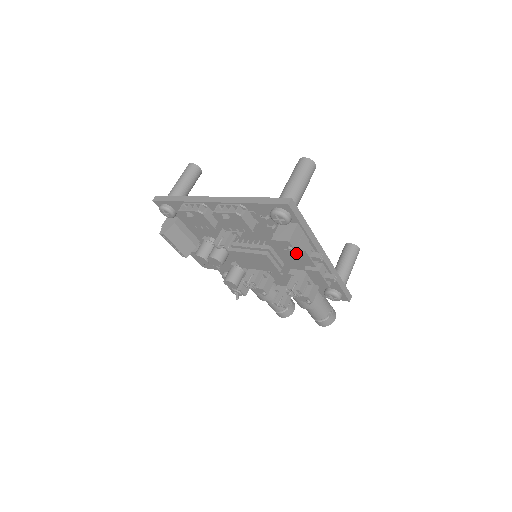
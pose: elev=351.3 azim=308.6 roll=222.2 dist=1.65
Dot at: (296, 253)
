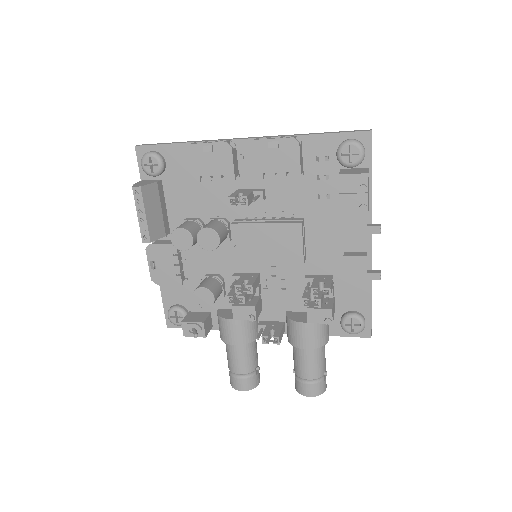
Dot at: (367, 199)
